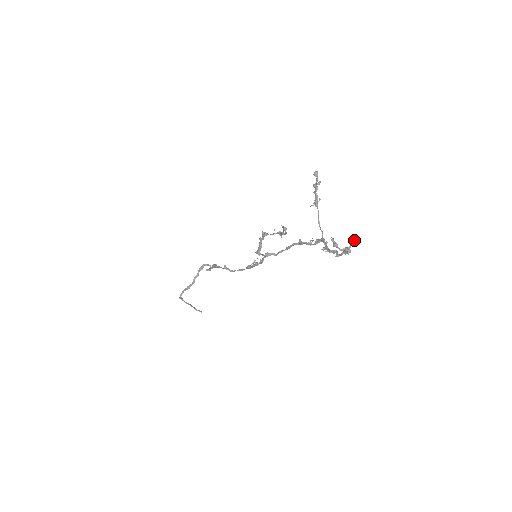
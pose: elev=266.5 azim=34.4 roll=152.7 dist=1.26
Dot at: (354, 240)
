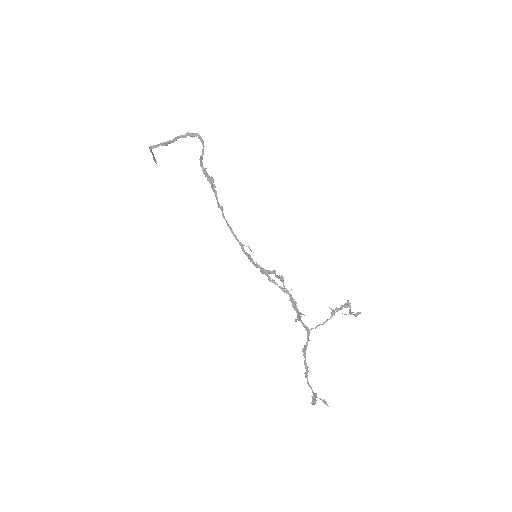
Dot at: (325, 403)
